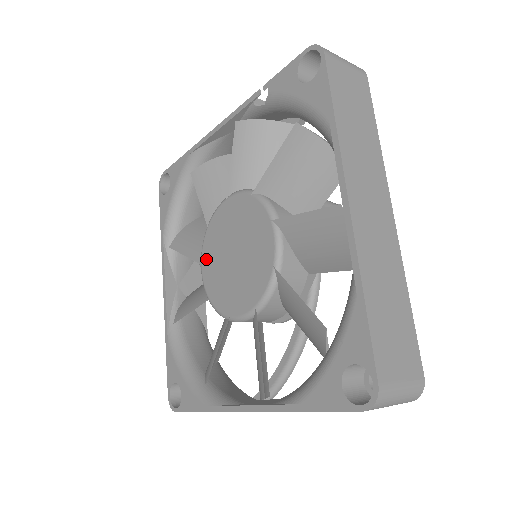
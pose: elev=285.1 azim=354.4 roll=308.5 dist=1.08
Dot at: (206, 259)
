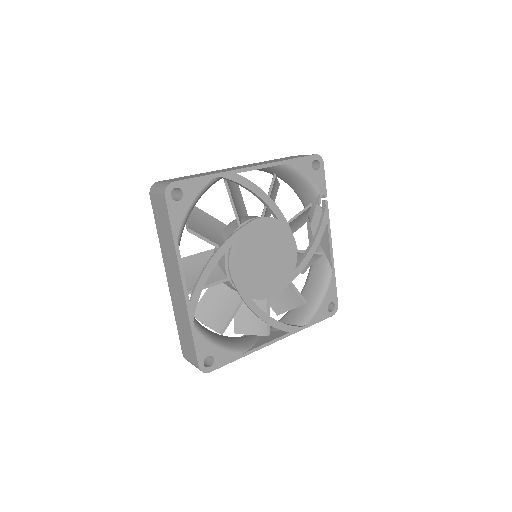
Dot at: occluded
